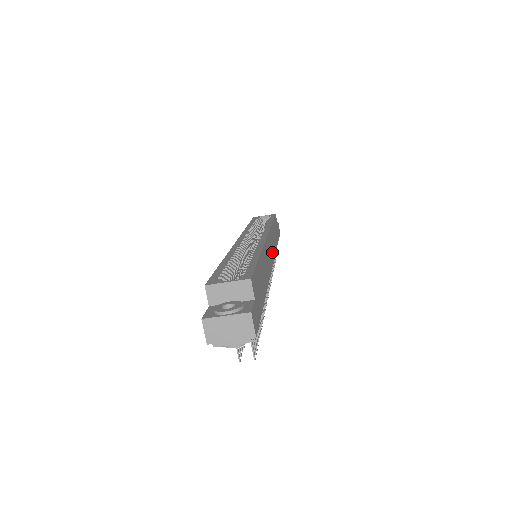
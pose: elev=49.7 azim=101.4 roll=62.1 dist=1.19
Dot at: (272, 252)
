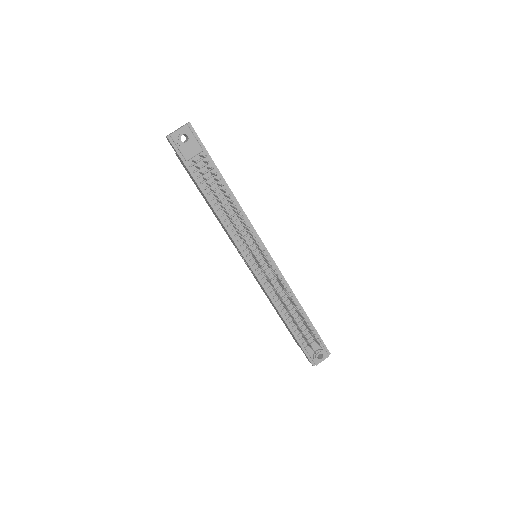
Dot at: occluded
